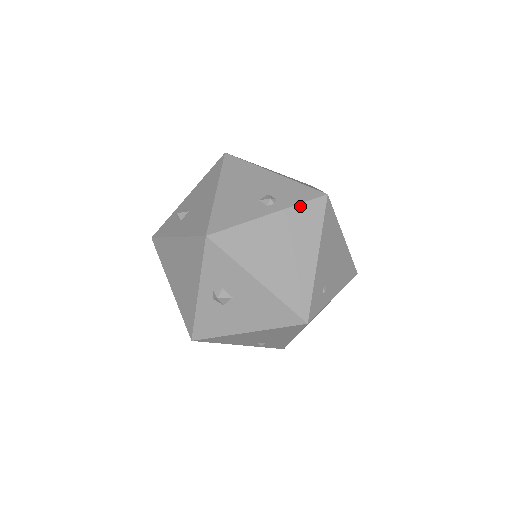
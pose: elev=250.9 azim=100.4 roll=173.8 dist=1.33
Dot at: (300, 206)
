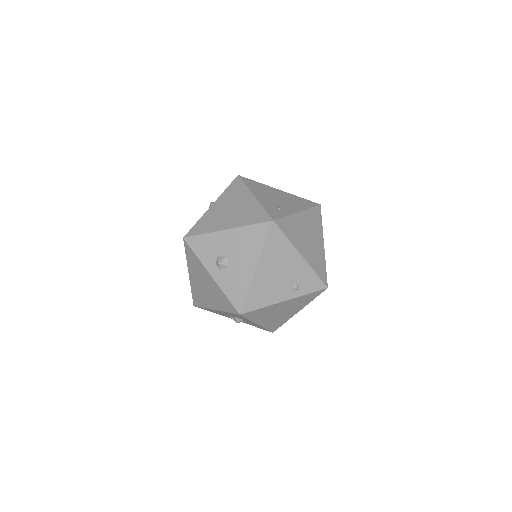
Dot at: (226, 190)
